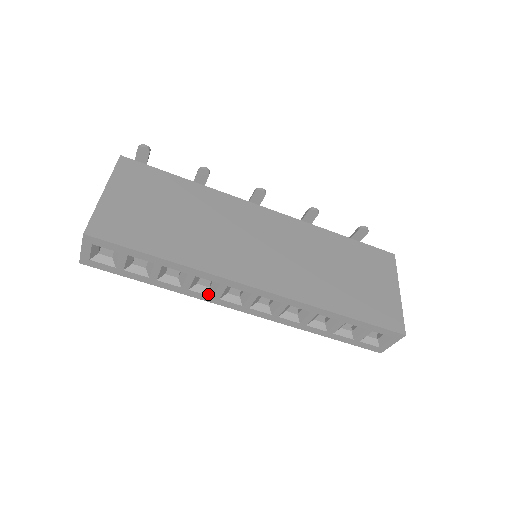
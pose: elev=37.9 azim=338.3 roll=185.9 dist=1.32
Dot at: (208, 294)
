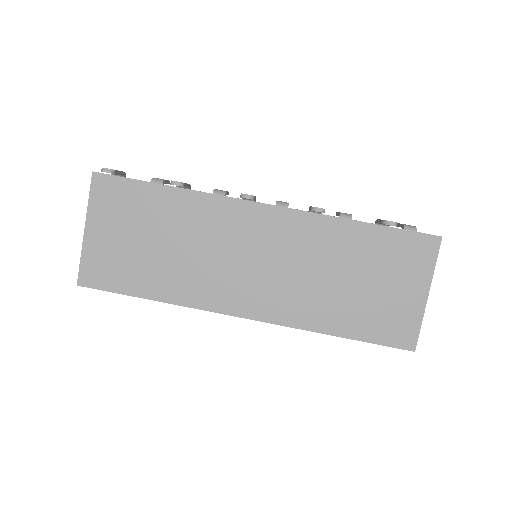
Dot at: occluded
